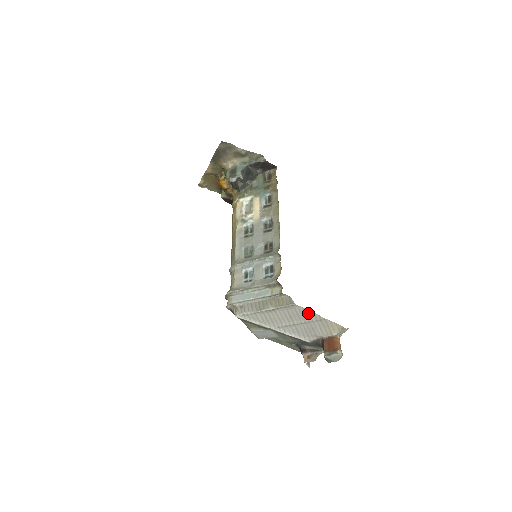
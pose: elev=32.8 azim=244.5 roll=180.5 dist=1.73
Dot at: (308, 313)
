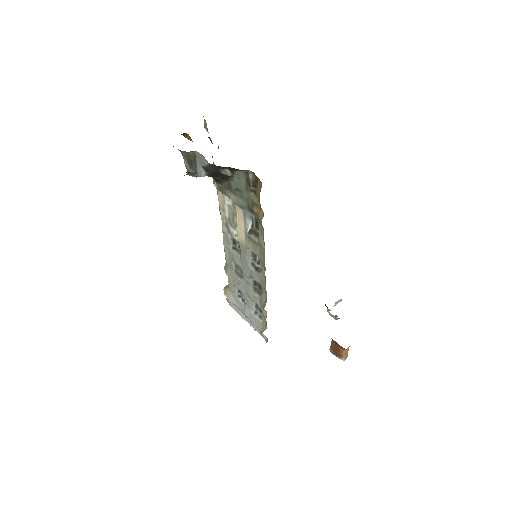
Dot at: occluded
